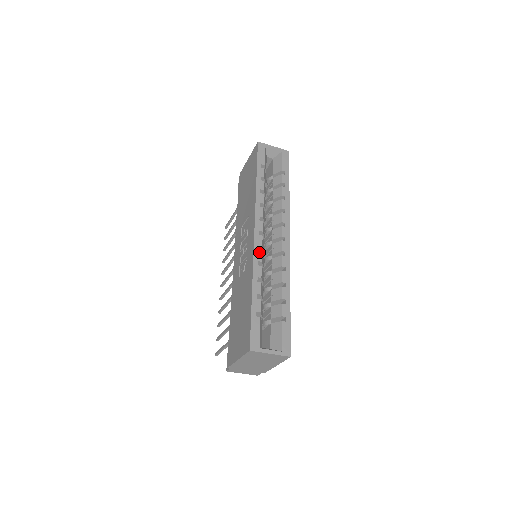
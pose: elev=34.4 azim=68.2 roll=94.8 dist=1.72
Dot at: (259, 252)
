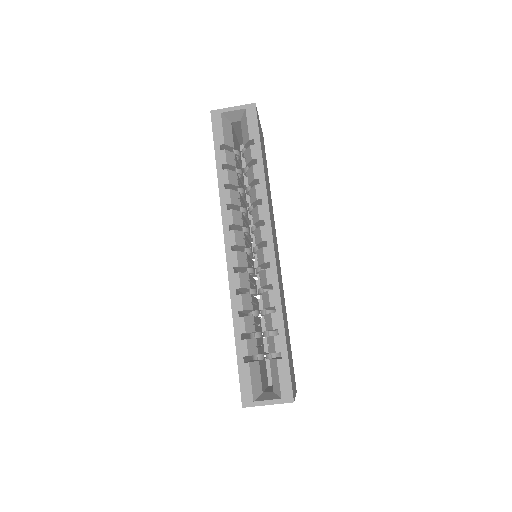
Dot at: (235, 276)
